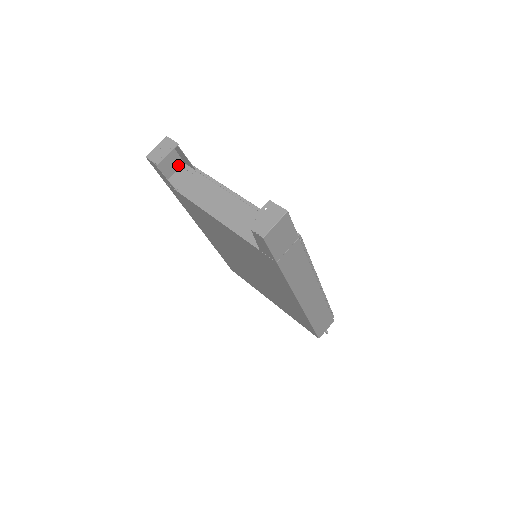
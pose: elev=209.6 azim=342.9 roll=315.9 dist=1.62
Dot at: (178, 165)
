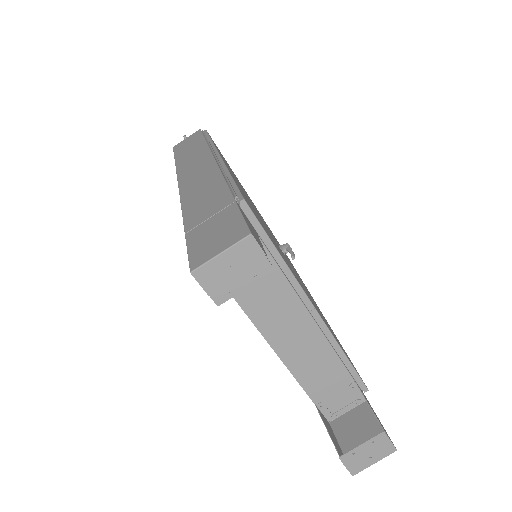
Dot at: (224, 211)
